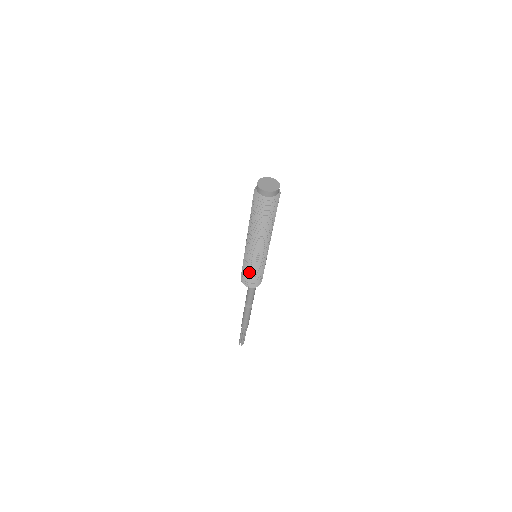
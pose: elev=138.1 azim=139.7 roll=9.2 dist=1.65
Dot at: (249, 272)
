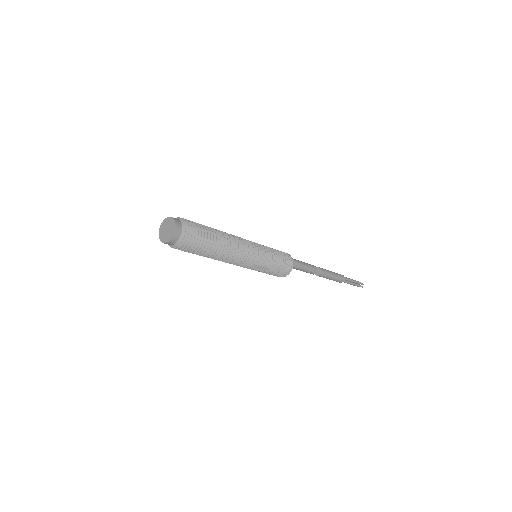
Dot at: (266, 272)
